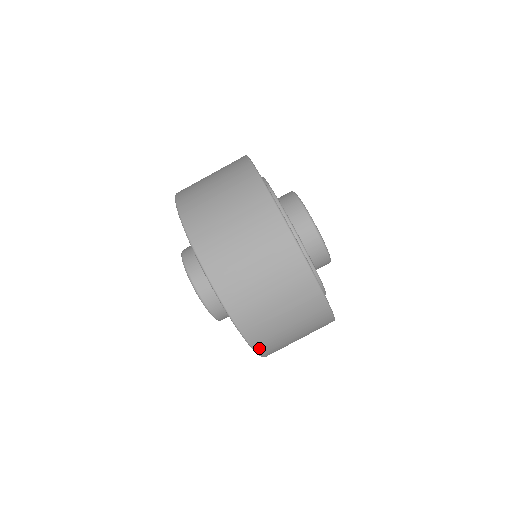
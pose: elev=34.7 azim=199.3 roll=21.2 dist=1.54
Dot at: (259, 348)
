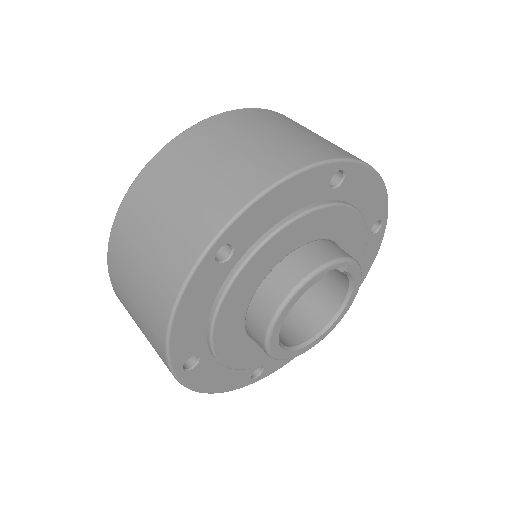
Dot at: occluded
